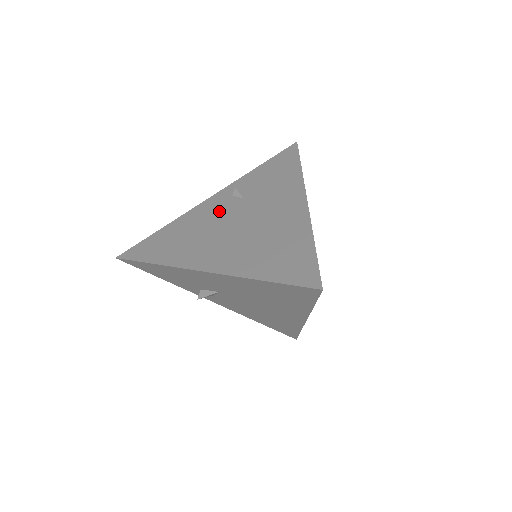
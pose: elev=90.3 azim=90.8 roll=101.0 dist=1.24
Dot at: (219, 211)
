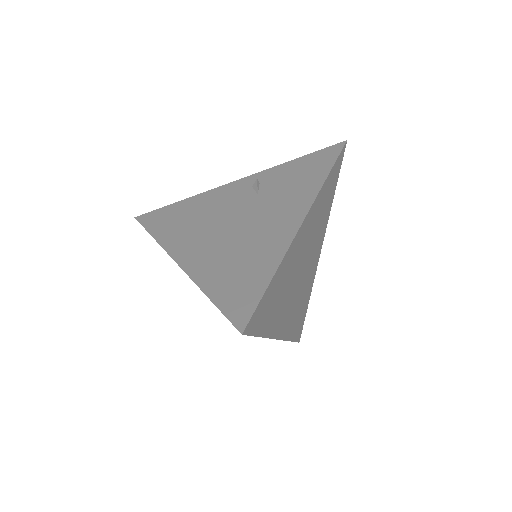
Dot at: (231, 200)
